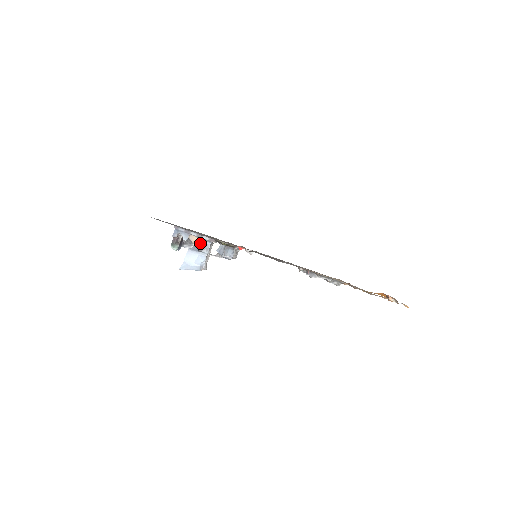
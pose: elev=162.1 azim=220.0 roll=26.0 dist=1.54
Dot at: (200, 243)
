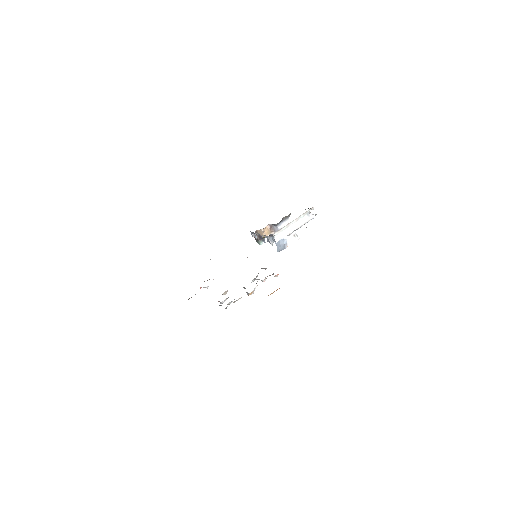
Dot at: (265, 234)
